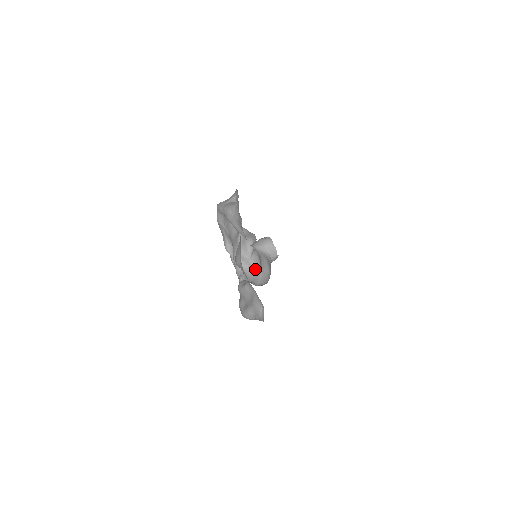
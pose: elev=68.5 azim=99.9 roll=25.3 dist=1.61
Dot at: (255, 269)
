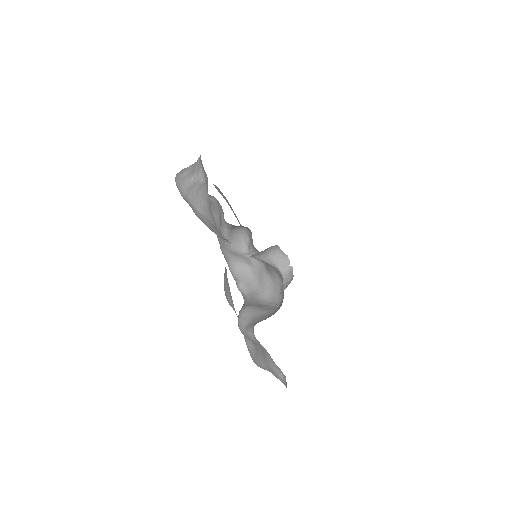
Dot at: (258, 267)
